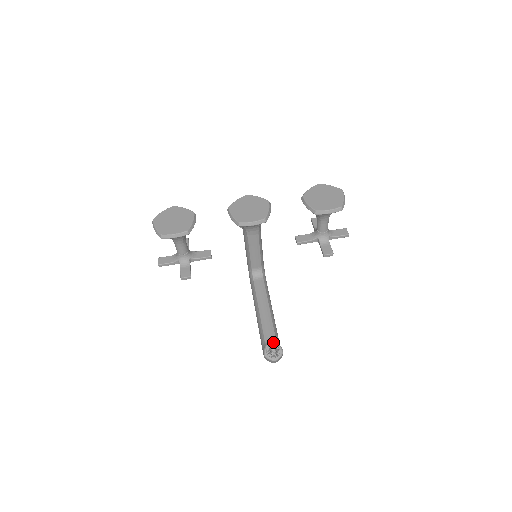
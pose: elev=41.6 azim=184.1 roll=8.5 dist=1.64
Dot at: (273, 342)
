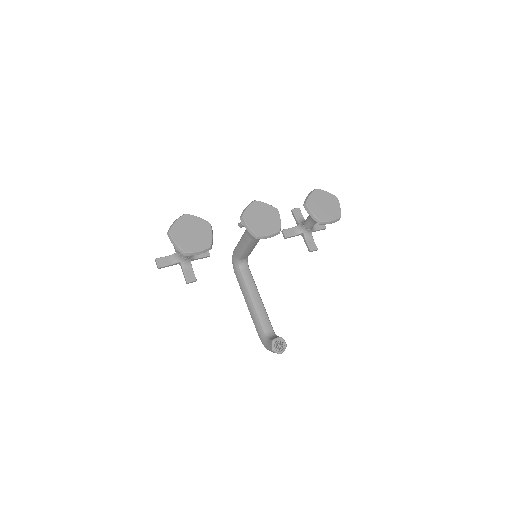
Dot at: (278, 337)
